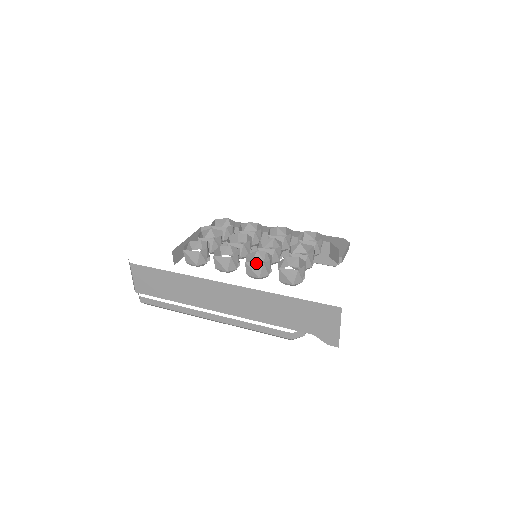
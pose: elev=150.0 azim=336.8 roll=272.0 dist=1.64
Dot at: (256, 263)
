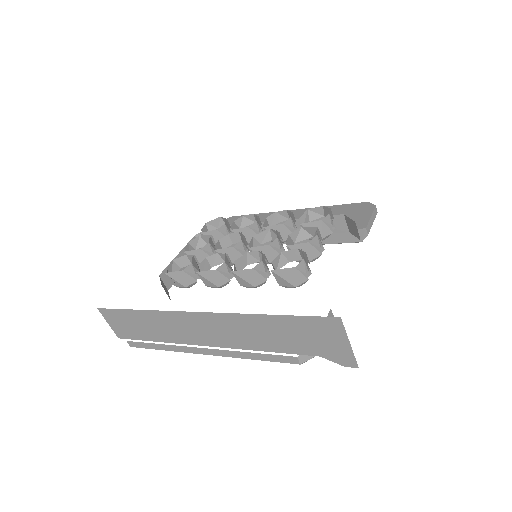
Dot at: (244, 270)
